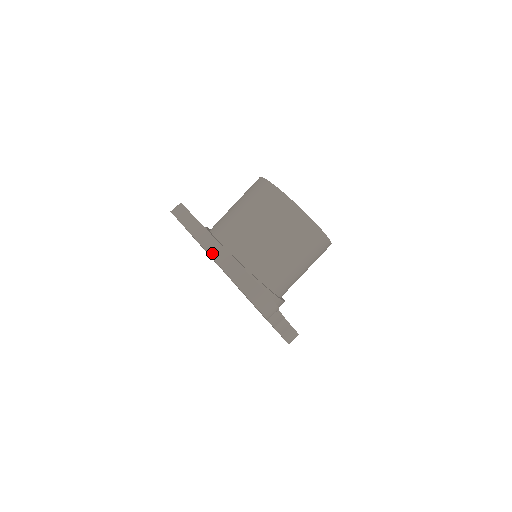
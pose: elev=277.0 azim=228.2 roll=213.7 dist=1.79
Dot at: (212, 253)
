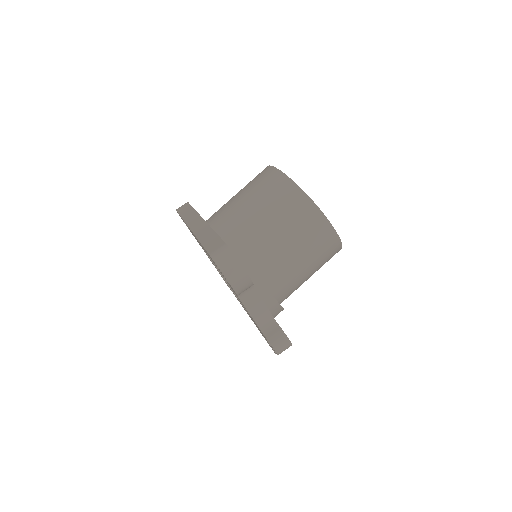
Dot at: (195, 229)
